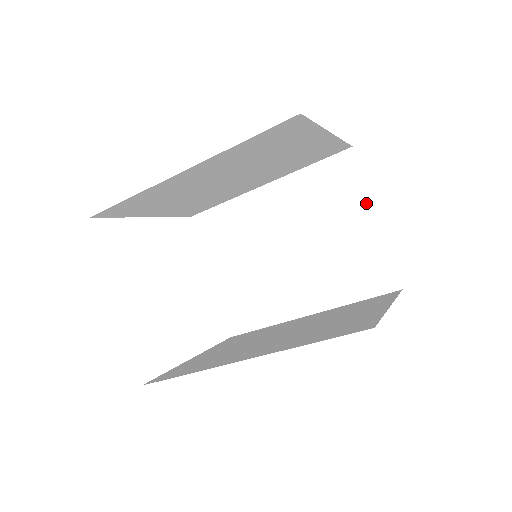
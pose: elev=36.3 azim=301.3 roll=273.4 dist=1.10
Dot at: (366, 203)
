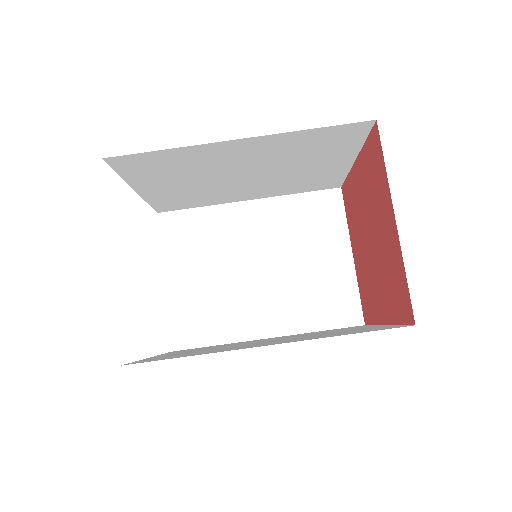
Dot at: (345, 239)
